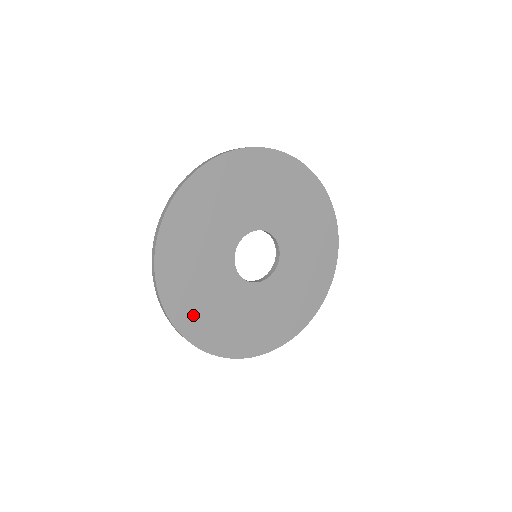
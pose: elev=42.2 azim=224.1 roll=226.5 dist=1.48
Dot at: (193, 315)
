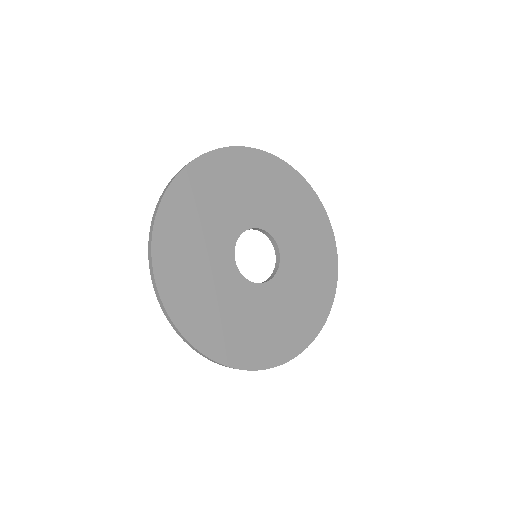
Dot at: (177, 227)
